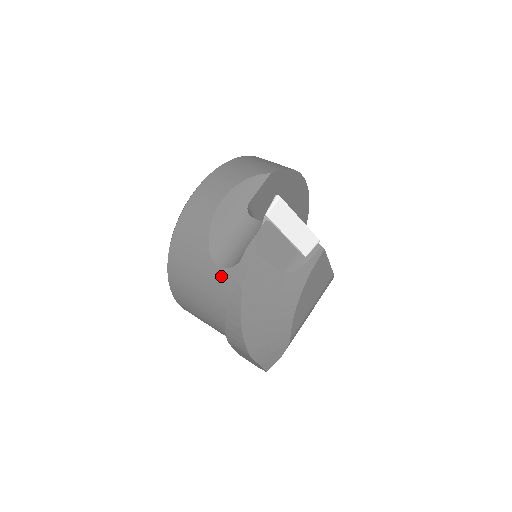
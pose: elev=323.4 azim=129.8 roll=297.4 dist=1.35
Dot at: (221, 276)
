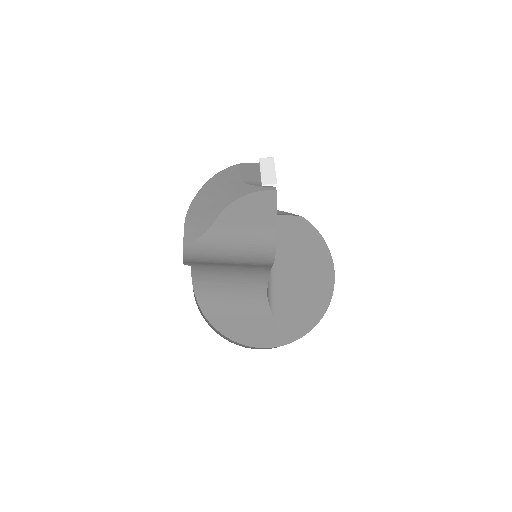
Dot at: occluded
